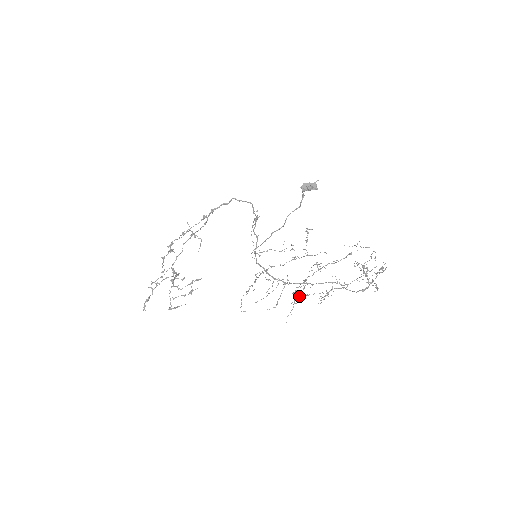
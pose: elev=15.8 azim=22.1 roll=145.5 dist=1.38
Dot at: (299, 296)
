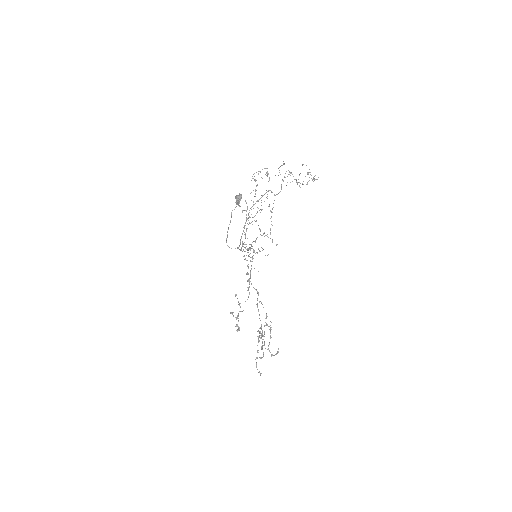
Dot at: occluded
